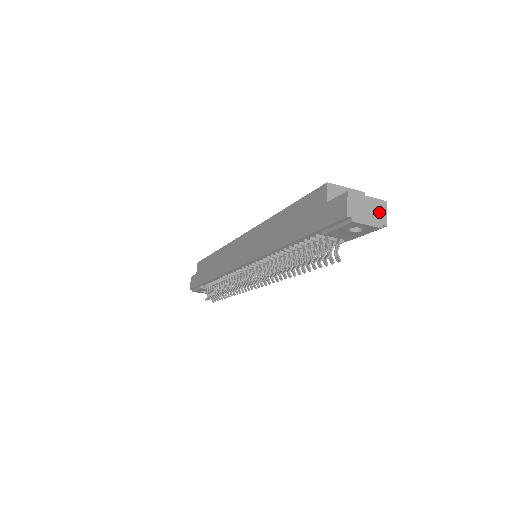
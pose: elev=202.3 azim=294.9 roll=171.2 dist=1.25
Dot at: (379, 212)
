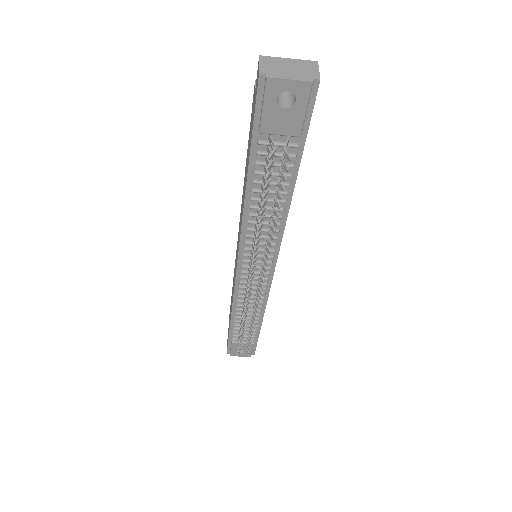
Dot at: (306, 69)
